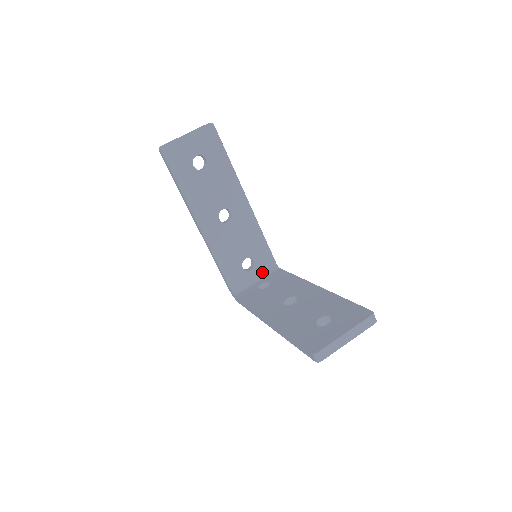
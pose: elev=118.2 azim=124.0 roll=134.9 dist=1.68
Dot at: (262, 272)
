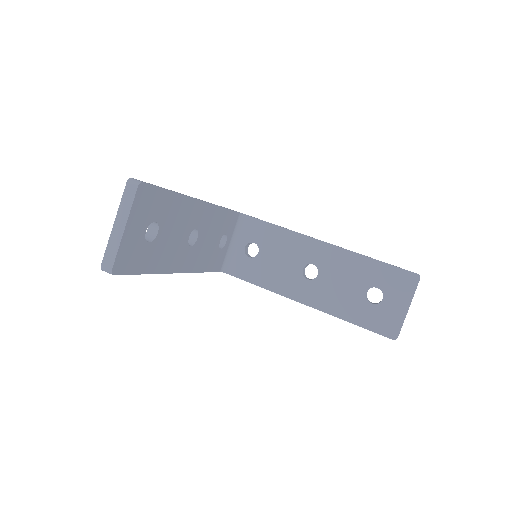
Dot at: (233, 232)
